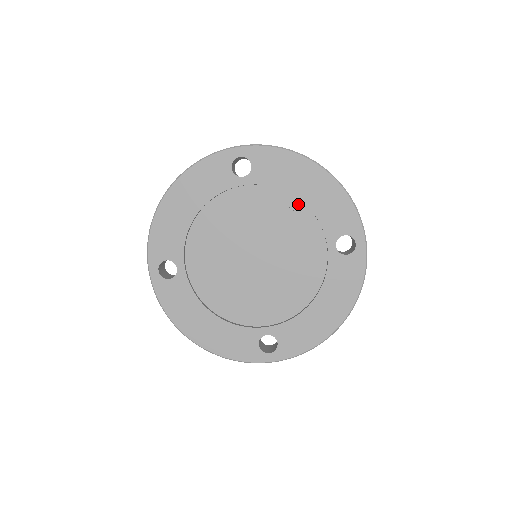
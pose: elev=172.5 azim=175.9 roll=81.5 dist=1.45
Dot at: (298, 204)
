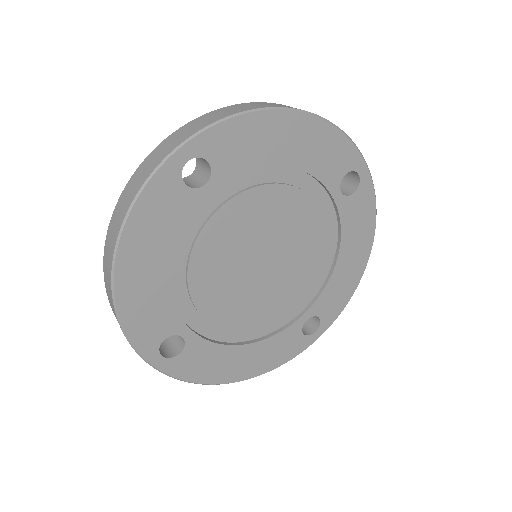
Dot at: (283, 172)
